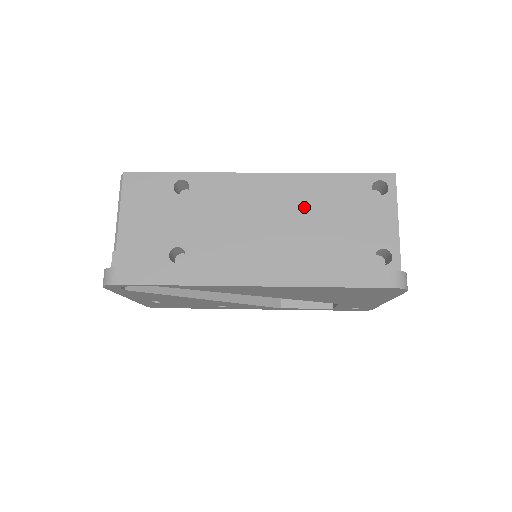
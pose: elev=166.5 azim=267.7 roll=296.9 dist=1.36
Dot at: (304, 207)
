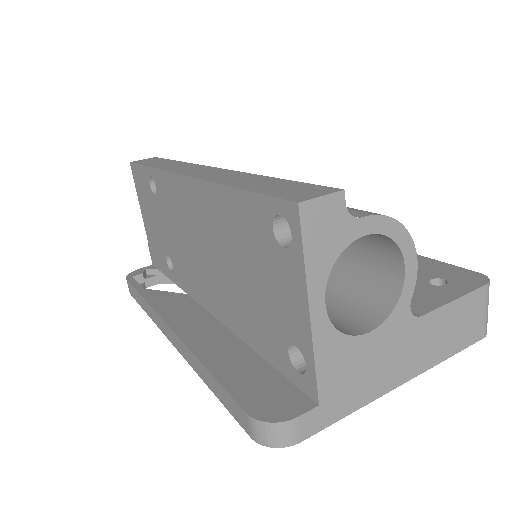
Dot at: (219, 239)
